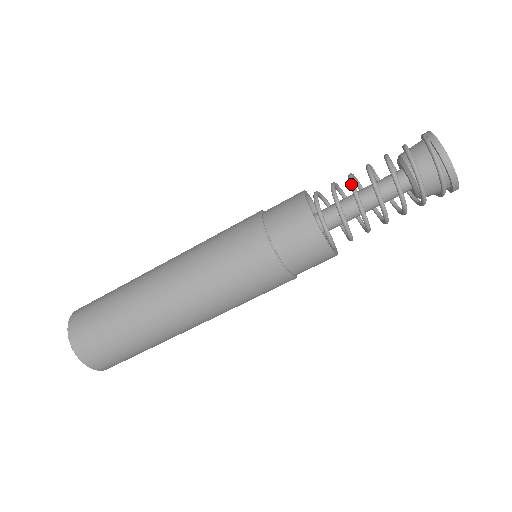
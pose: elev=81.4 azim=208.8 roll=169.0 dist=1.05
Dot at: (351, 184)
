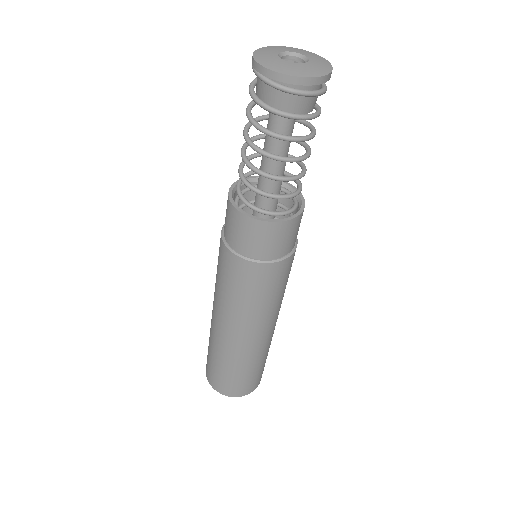
Dot at: occluded
